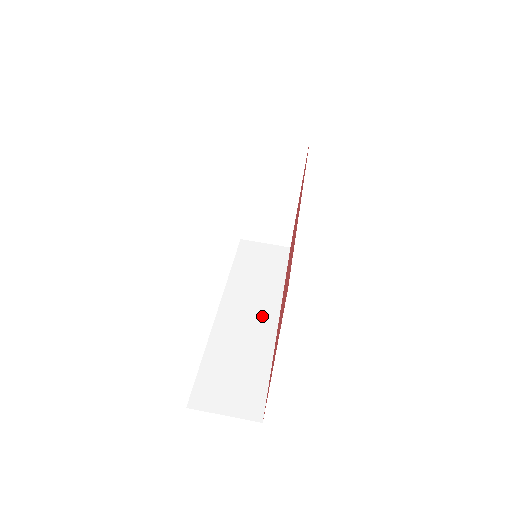
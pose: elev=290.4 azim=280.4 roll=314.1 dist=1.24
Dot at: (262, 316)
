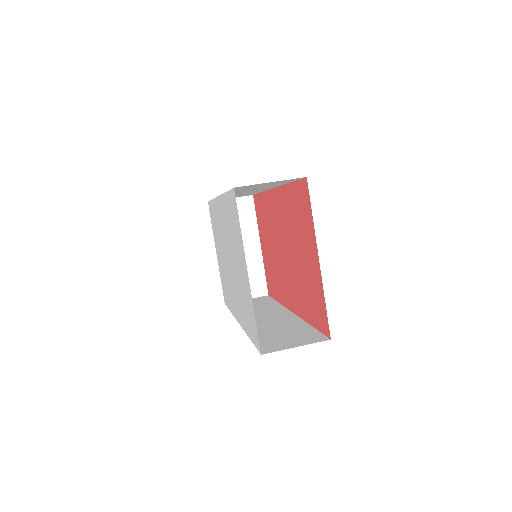
Dot at: (278, 316)
